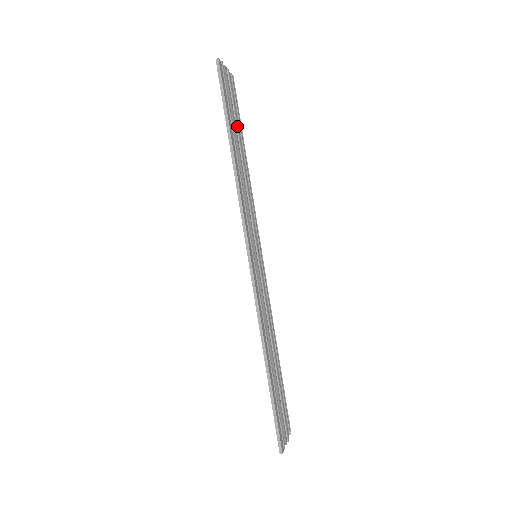
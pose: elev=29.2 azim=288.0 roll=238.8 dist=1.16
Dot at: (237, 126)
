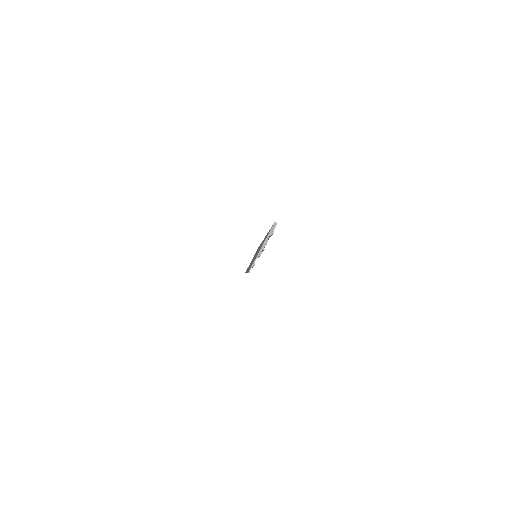
Dot at: occluded
